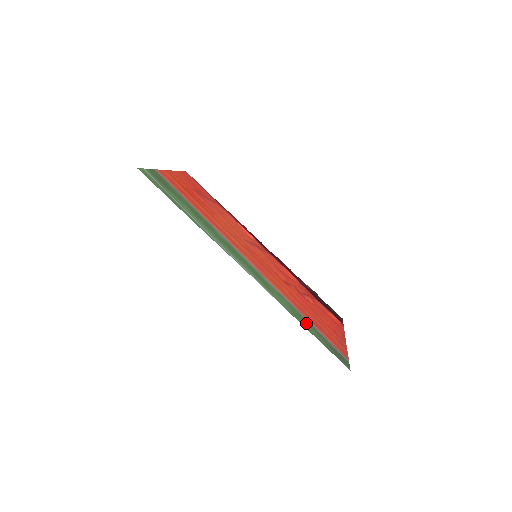
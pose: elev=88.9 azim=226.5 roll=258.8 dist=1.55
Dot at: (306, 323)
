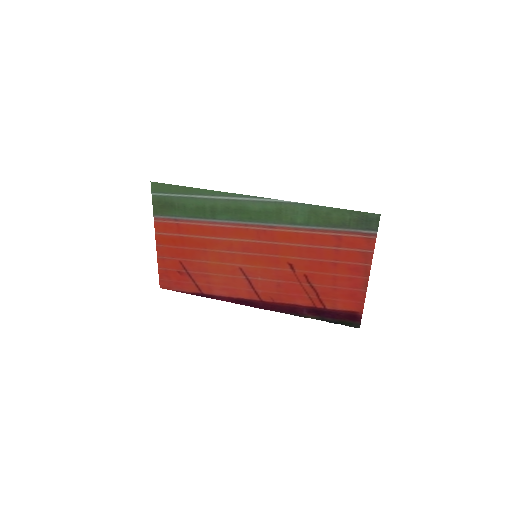
Dot at: (325, 219)
